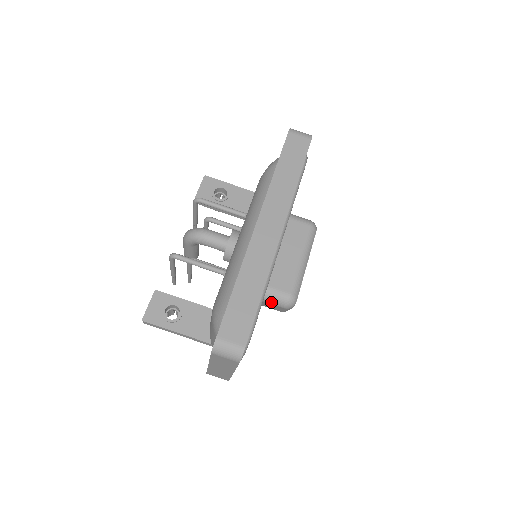
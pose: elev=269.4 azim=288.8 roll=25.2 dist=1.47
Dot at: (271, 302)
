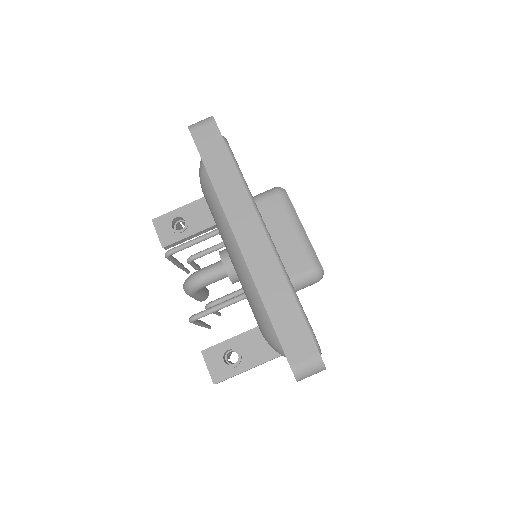
Dot at: (303, 287)
